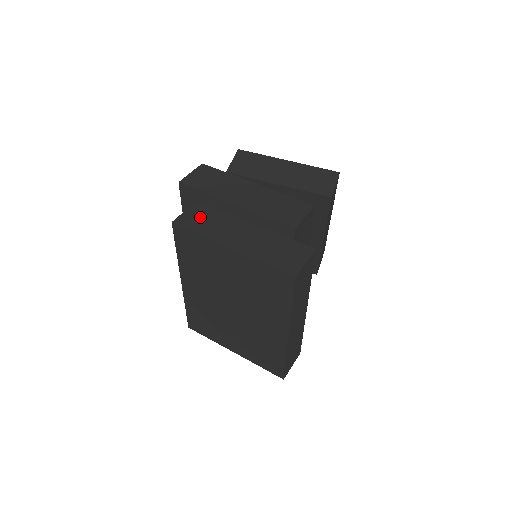
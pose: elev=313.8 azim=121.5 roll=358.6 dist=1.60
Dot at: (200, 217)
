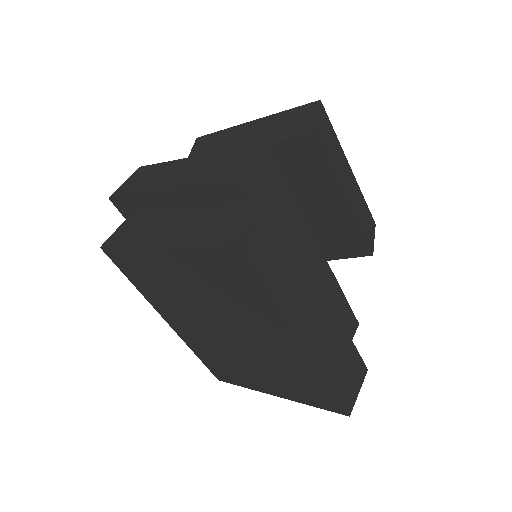
Dot at: (133, 227)
